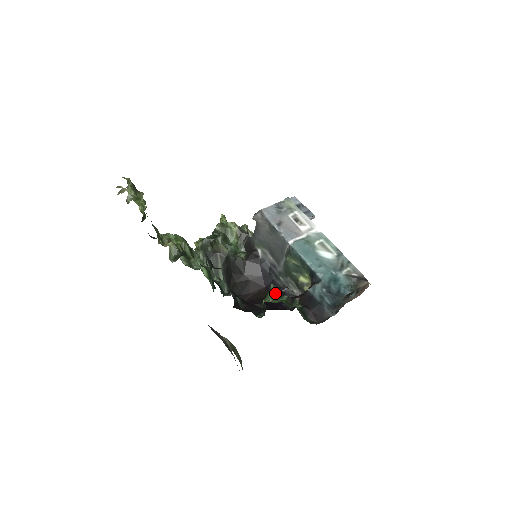
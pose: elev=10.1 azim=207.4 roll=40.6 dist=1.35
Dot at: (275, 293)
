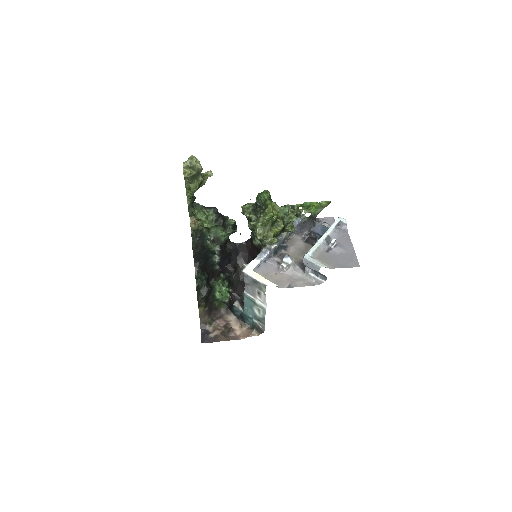
Dot at: occluded
